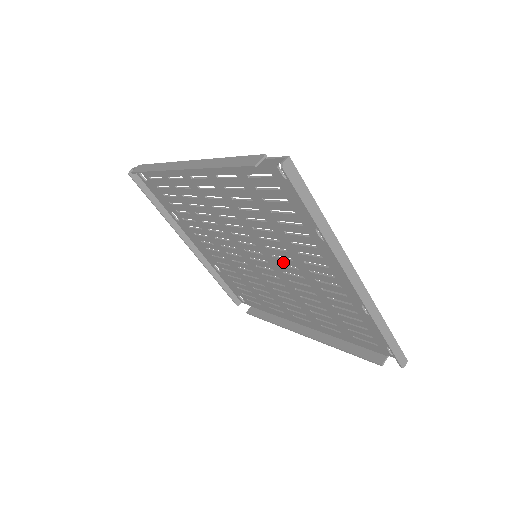
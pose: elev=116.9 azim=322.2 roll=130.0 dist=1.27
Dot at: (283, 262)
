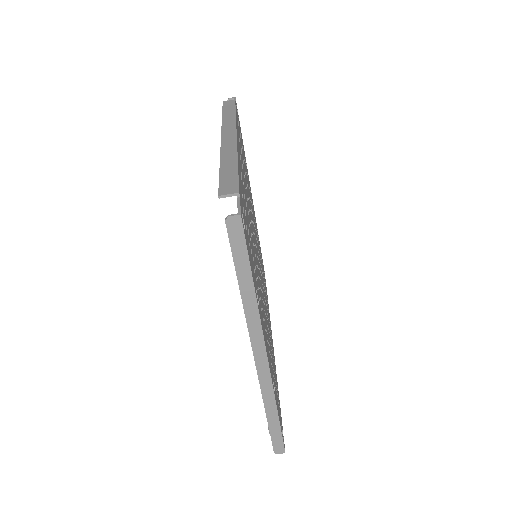
Dot at: occluded
